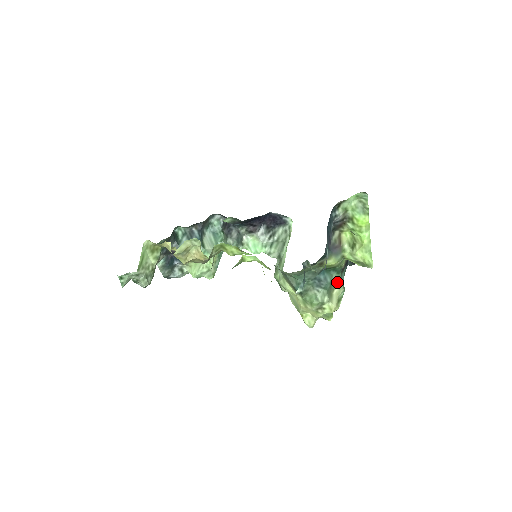
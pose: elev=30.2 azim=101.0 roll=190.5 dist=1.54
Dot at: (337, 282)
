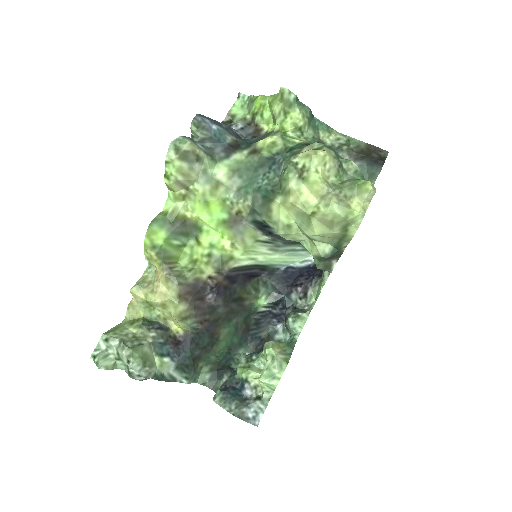
Dot at: (302, 148)
